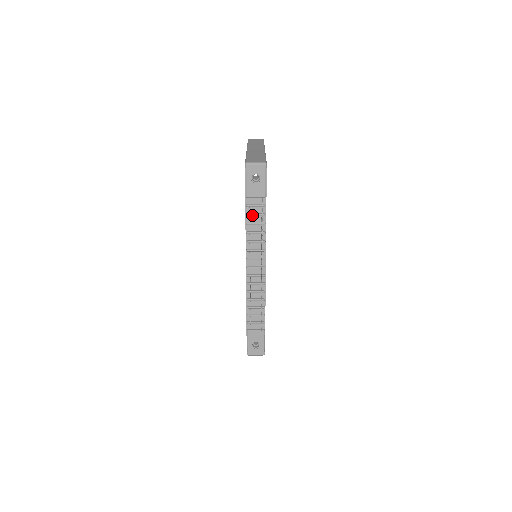
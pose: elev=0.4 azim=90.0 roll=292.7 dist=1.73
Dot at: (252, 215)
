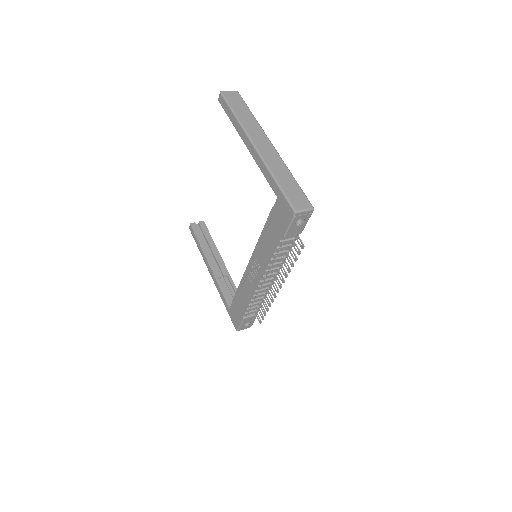
Dot at: (282, 247)
